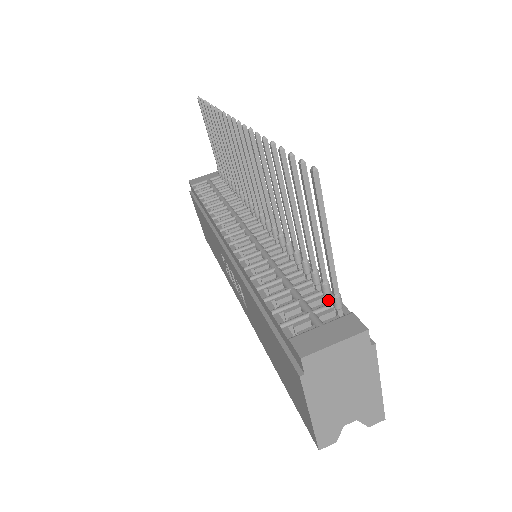
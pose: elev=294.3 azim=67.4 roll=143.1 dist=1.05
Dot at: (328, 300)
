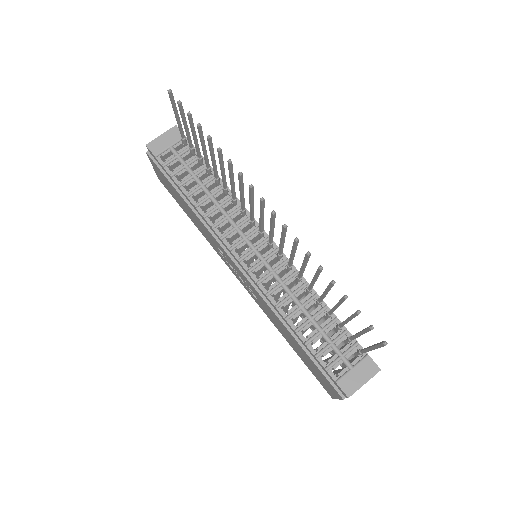
Dot at: occluded
